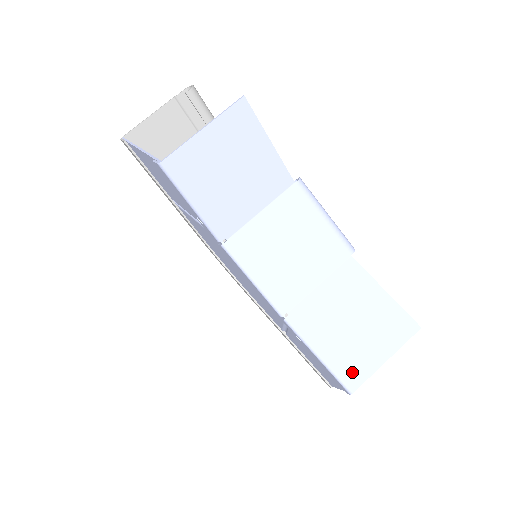
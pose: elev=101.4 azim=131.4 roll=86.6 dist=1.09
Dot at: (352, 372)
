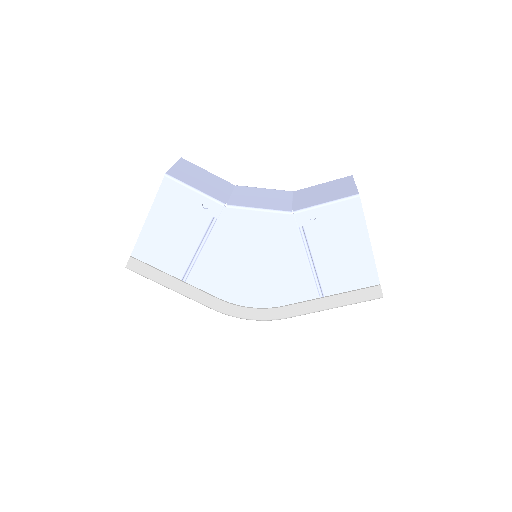
Dot at: (348, 193)
